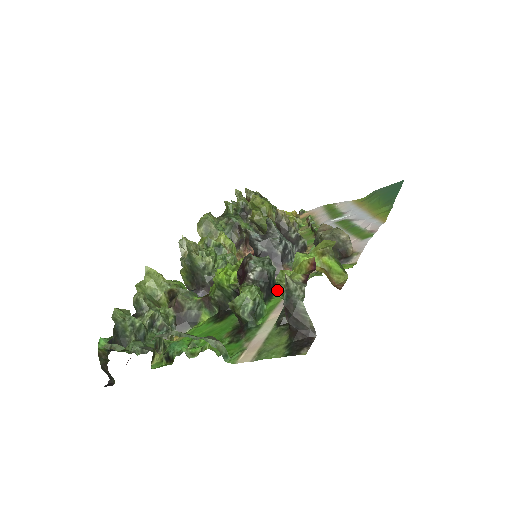
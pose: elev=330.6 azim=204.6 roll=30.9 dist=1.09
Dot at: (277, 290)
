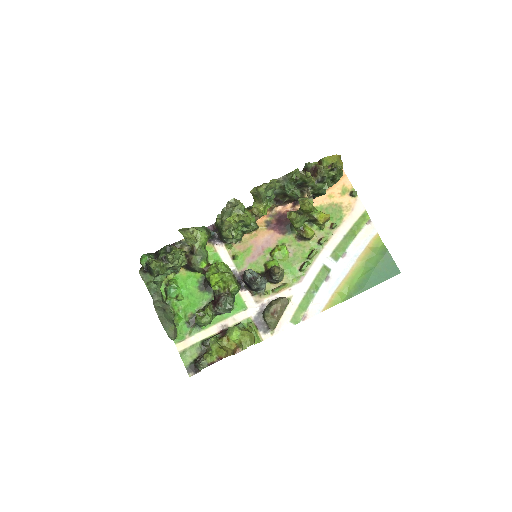
Dot at: occluded
